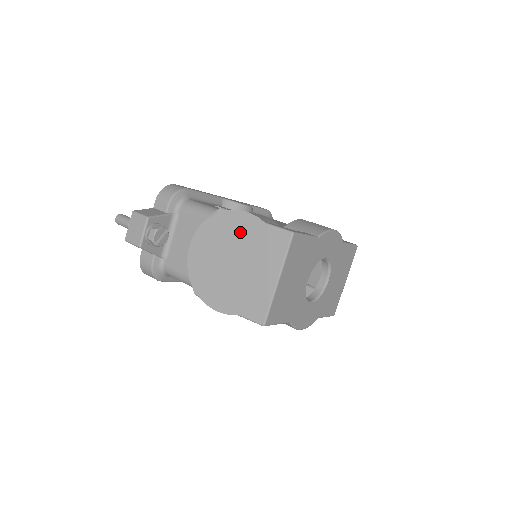
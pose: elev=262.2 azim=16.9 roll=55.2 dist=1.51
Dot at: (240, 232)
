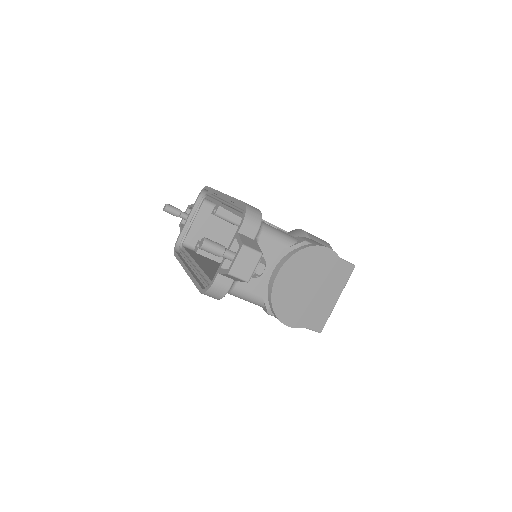
Dot at: (321, 264)
